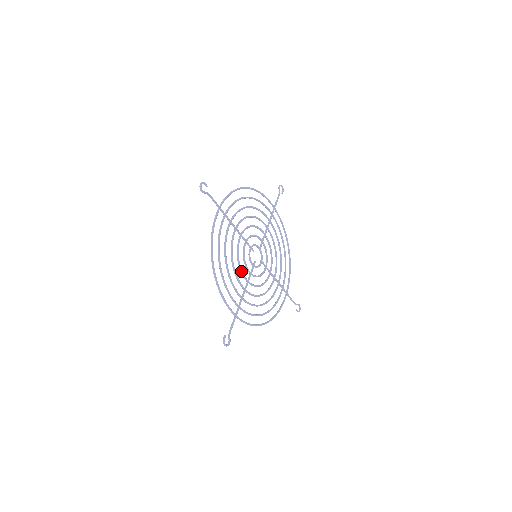
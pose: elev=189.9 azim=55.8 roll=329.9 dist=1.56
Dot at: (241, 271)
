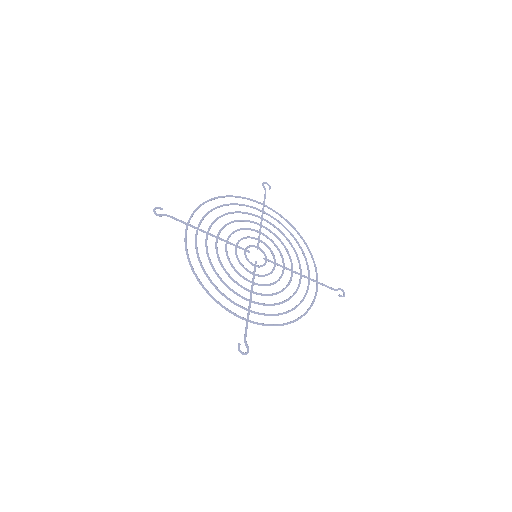
Dot at: (240, 275)
